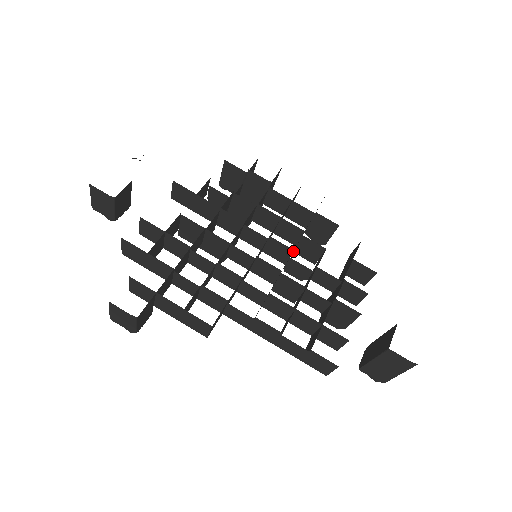
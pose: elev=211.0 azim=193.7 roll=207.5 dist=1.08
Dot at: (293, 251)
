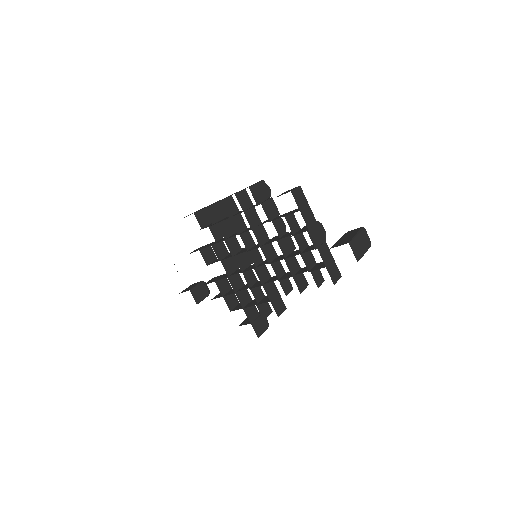
Dot at: occluded
